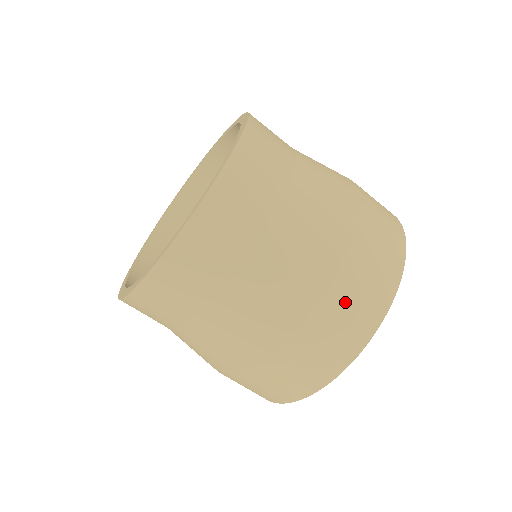
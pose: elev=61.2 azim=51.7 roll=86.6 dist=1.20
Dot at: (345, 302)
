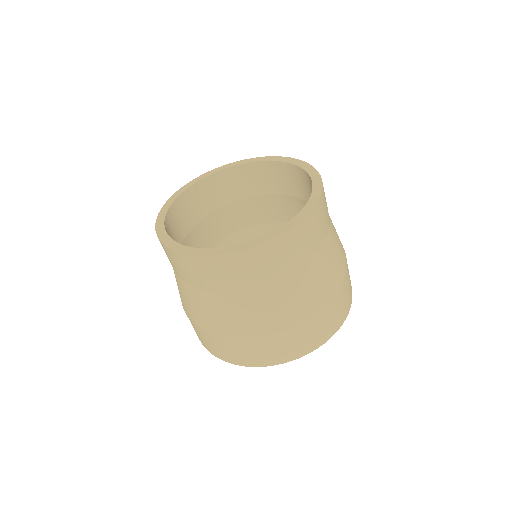
Dot at: (340, 301)
